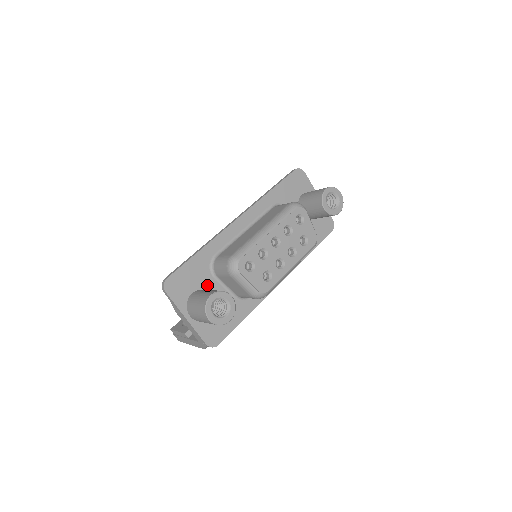
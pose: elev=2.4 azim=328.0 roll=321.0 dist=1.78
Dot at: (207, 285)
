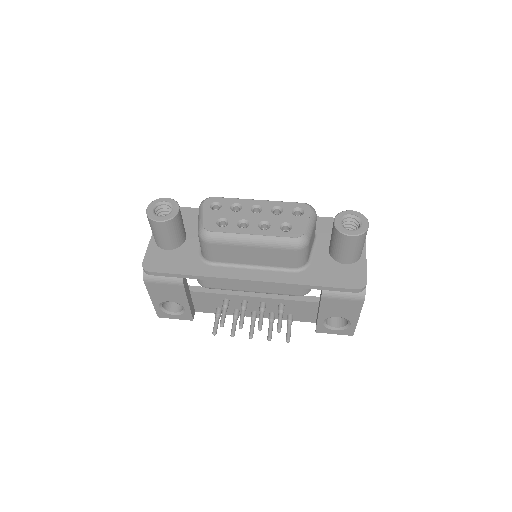
Dot at: (190, 230)
